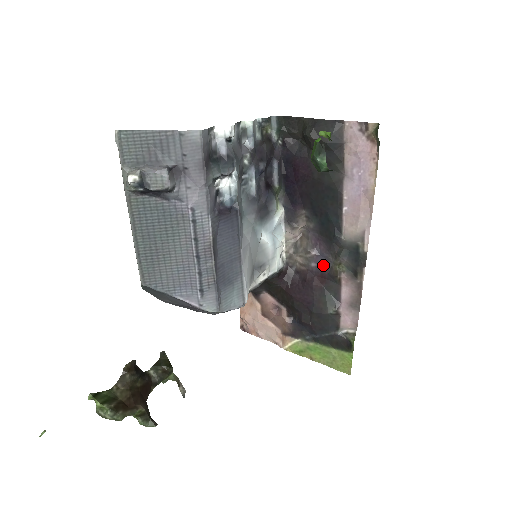
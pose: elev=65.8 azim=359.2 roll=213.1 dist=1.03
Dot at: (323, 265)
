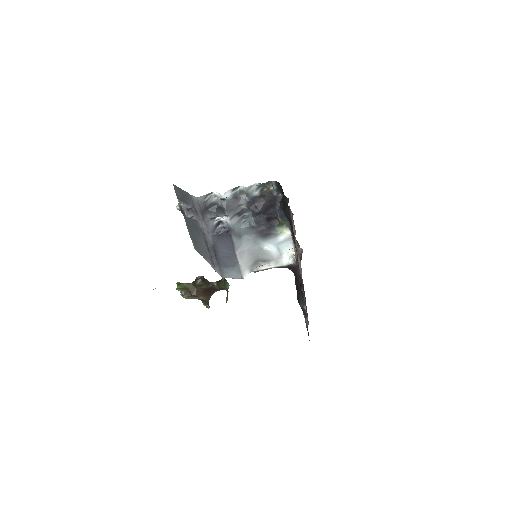
Dot at: occluded
